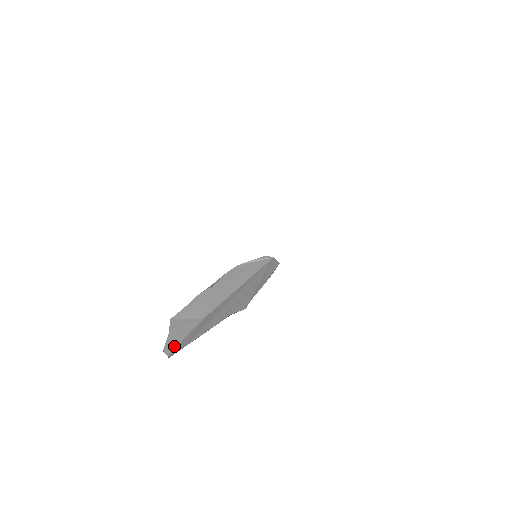
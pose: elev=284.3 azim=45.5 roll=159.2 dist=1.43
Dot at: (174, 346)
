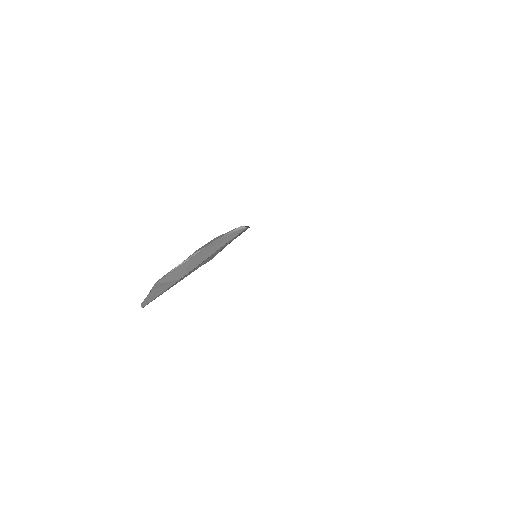
Dot at: (150, 301)
